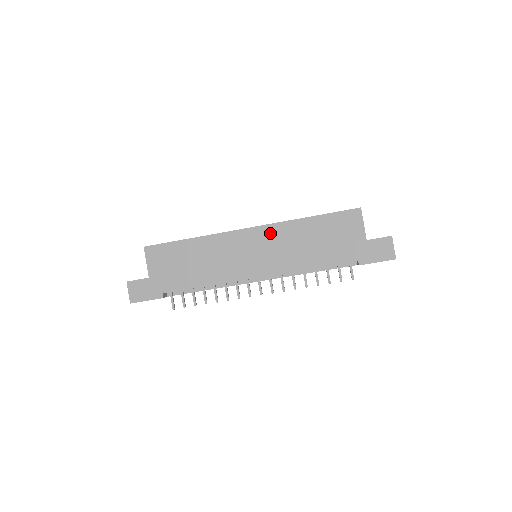
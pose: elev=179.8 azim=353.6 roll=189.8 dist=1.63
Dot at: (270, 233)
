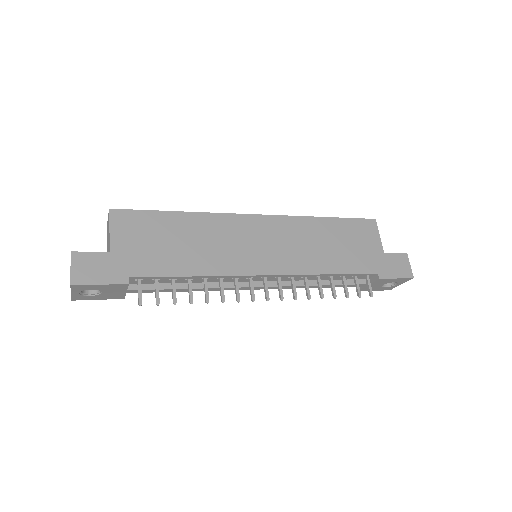
Dot at: (282, 225)
